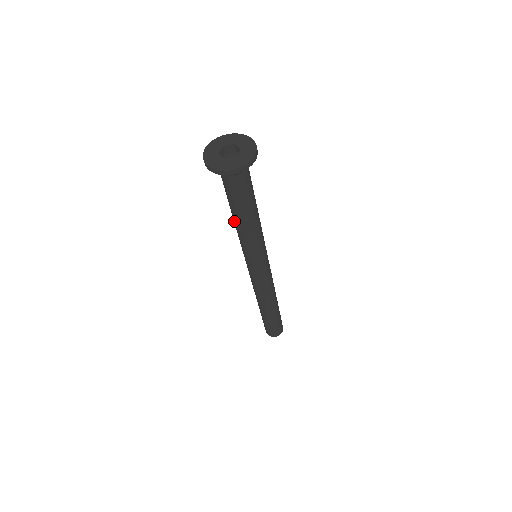
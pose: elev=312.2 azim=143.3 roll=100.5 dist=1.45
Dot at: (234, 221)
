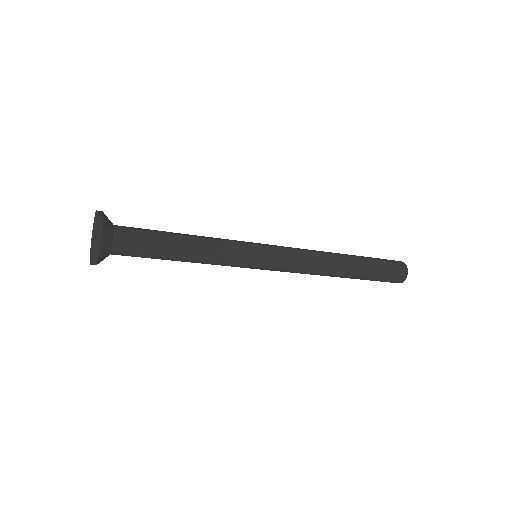
Dot at: occluded
